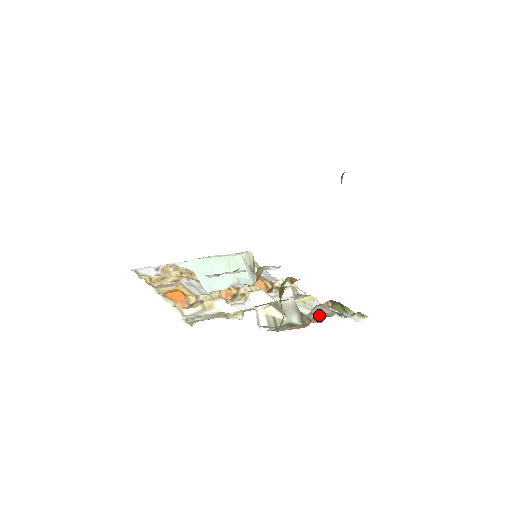
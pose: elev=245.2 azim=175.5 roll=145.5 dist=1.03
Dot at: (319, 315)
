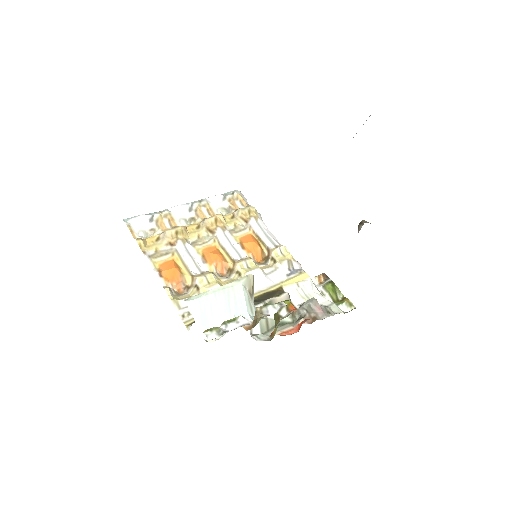
Dot at: (310, 312)
